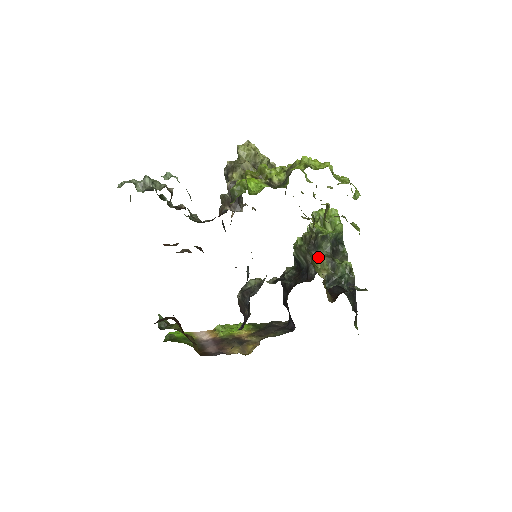
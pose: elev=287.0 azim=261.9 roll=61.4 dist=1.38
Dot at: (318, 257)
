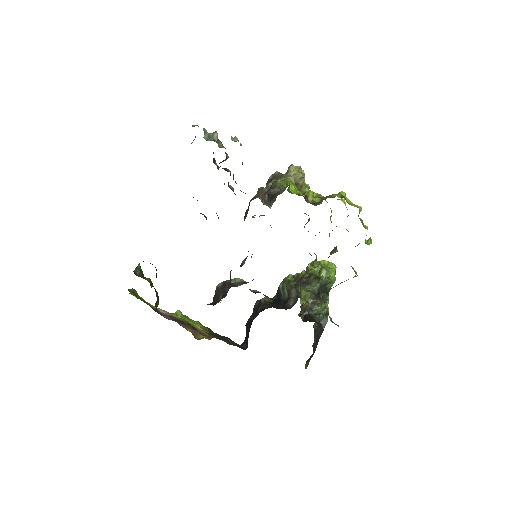
Dot at: (304, 290)
